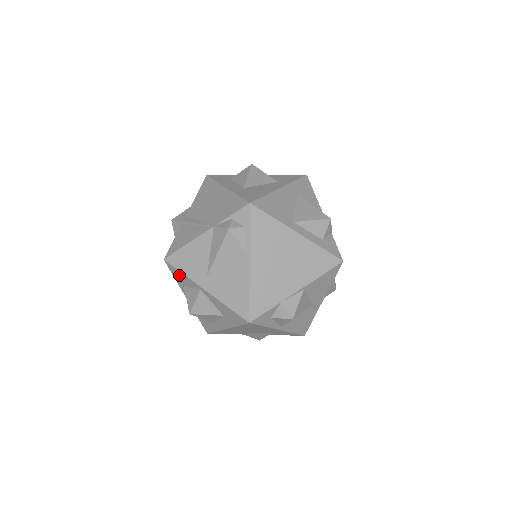
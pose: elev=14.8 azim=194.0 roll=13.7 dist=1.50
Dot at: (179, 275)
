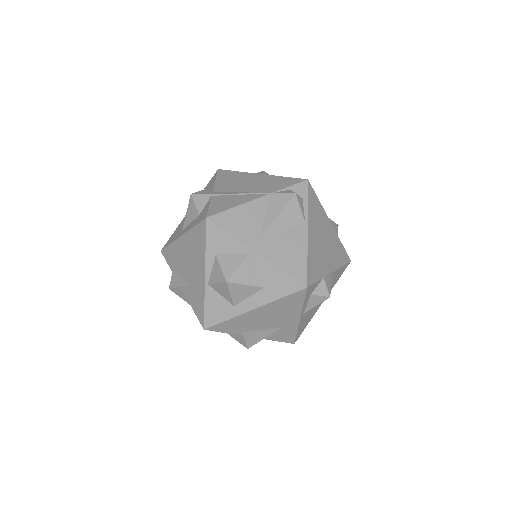
Dot at: (220, 238)
